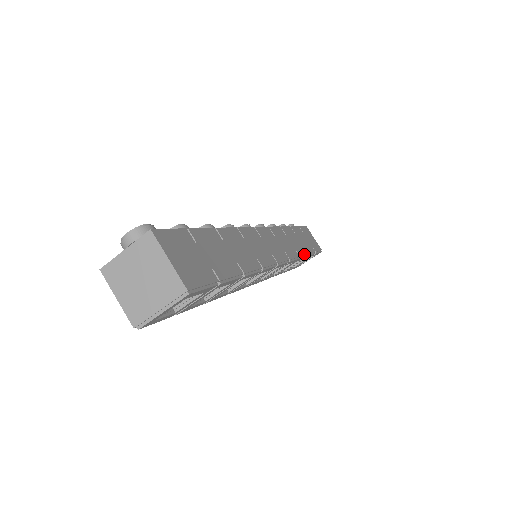
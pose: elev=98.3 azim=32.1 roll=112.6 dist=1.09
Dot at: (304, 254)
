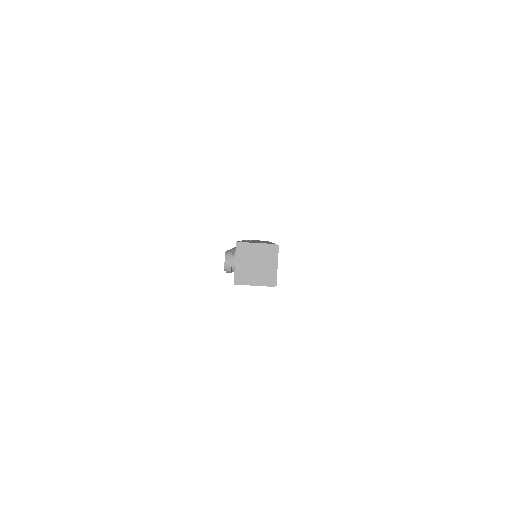
Dot at: occluded
